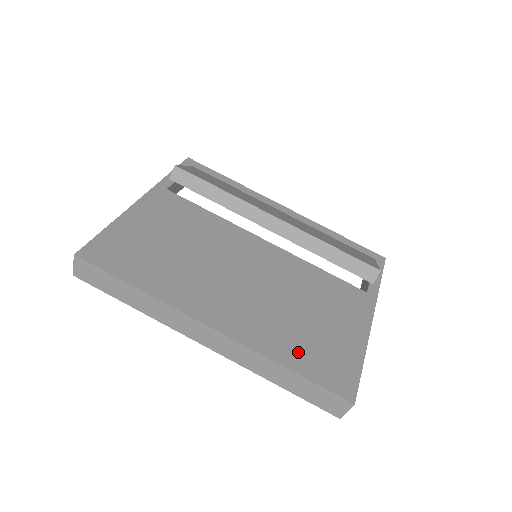
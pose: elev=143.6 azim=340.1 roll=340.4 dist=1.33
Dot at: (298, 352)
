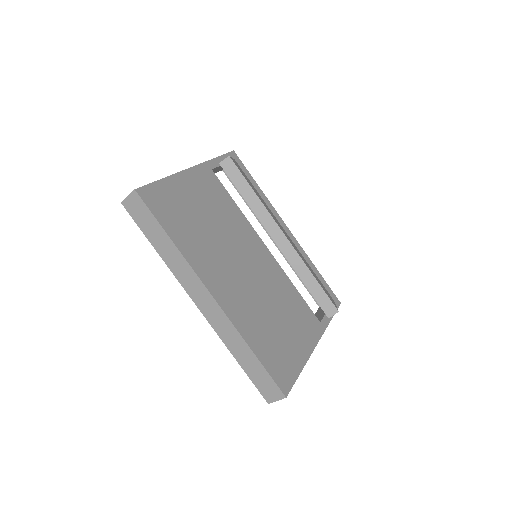
Dot at: (263, 343)
